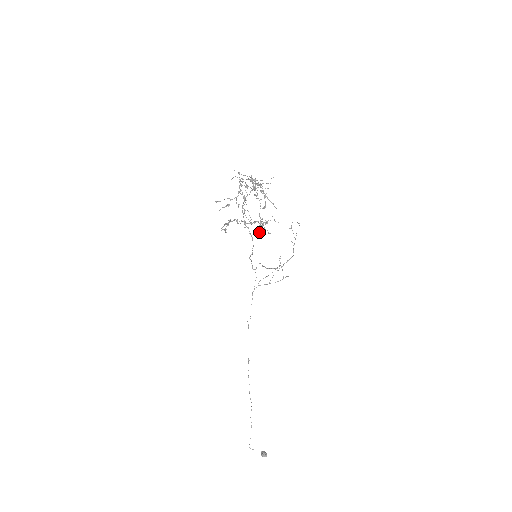
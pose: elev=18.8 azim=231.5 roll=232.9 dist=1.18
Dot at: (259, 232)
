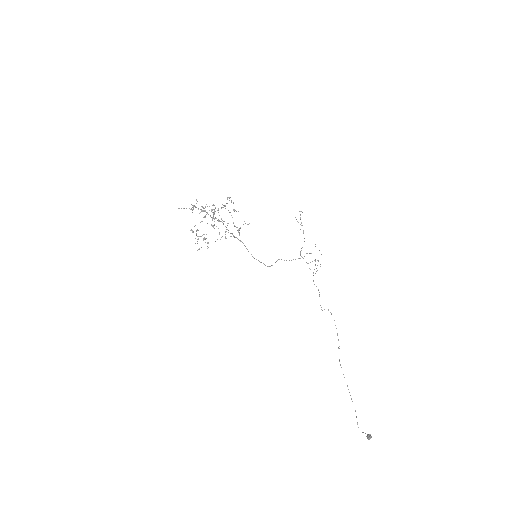
Dot at: occluded
